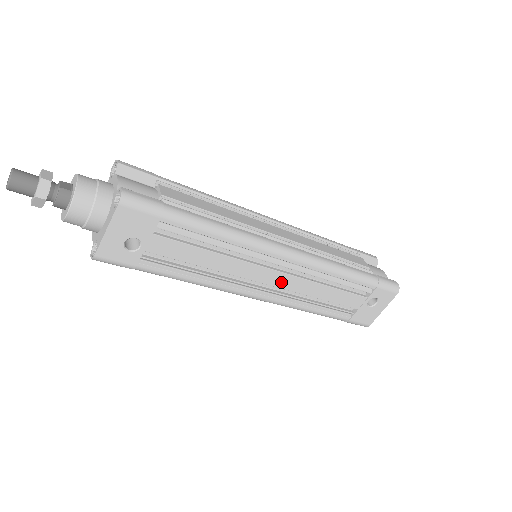
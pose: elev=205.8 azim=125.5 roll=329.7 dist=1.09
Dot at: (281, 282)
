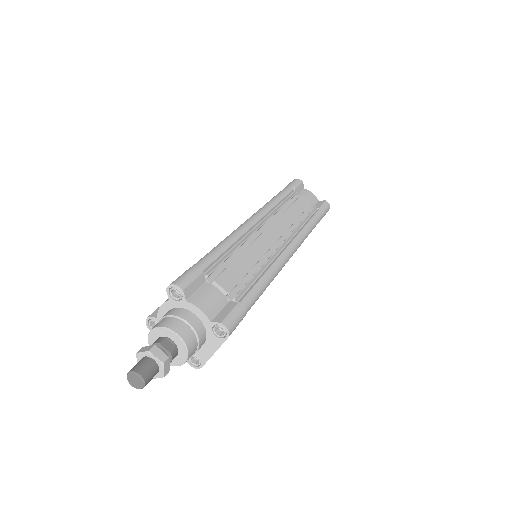
Dot at: occluded
